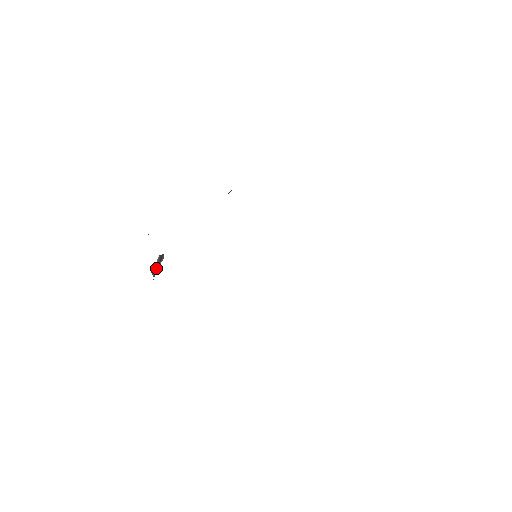
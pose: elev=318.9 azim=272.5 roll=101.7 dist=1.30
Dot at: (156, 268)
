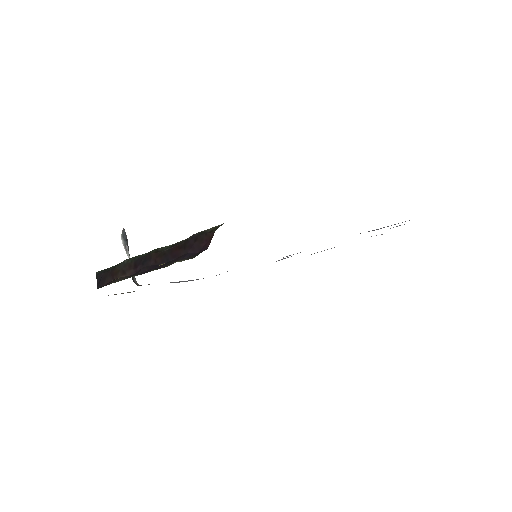
Dot at: occluded
